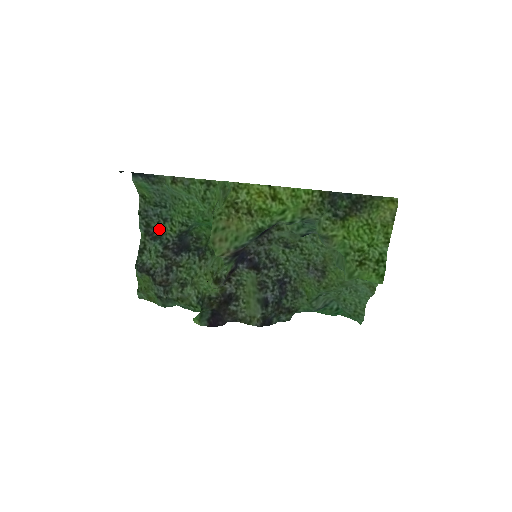
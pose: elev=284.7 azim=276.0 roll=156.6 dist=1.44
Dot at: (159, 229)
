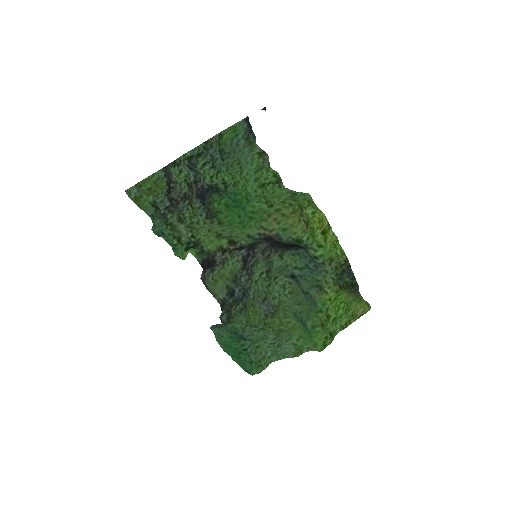
Dot at: (198, 167)
